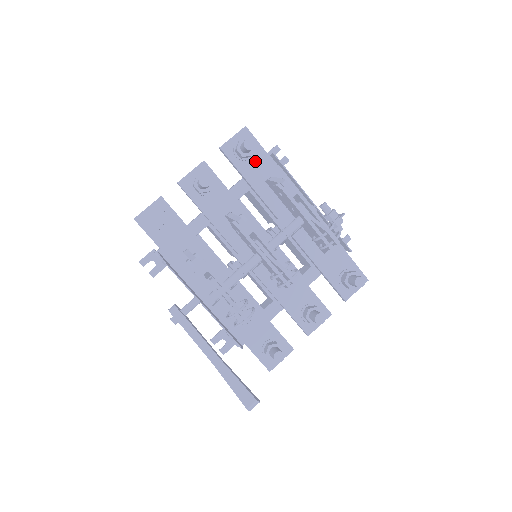
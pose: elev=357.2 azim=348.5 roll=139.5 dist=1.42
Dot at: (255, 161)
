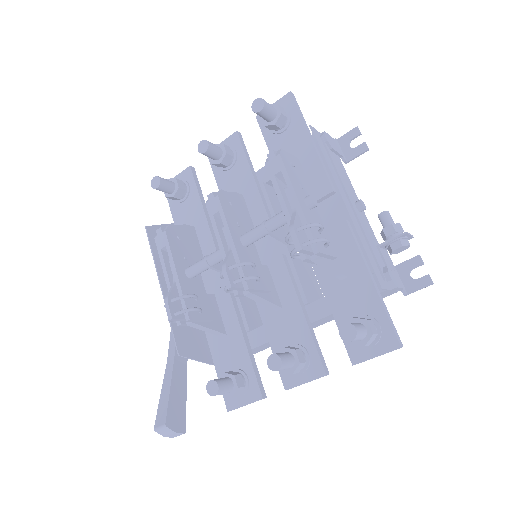
Dot at: (288, 135)
